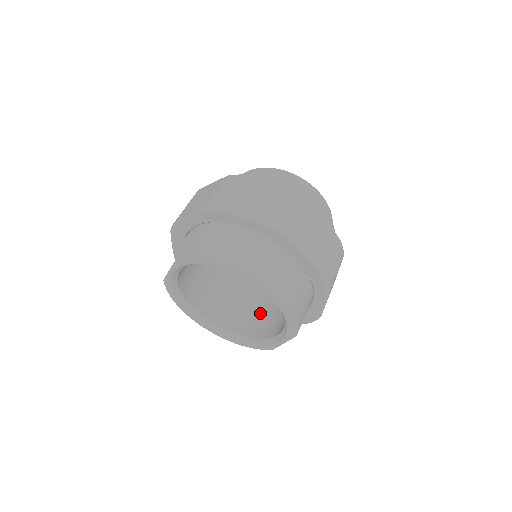
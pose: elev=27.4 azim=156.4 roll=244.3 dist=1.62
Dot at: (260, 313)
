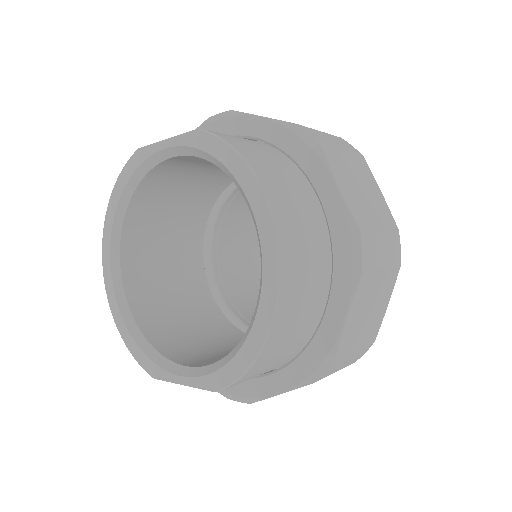
Dot at: (182, 322)
